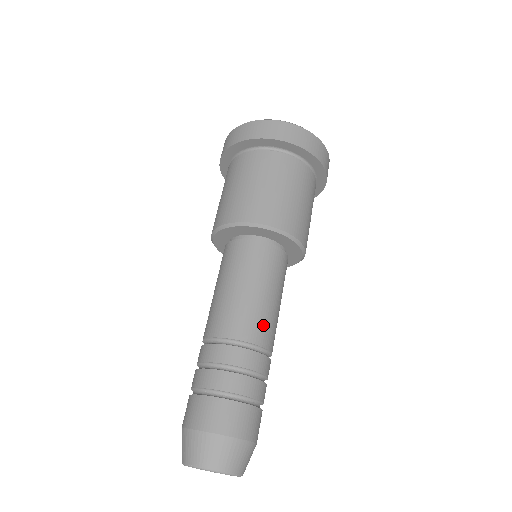
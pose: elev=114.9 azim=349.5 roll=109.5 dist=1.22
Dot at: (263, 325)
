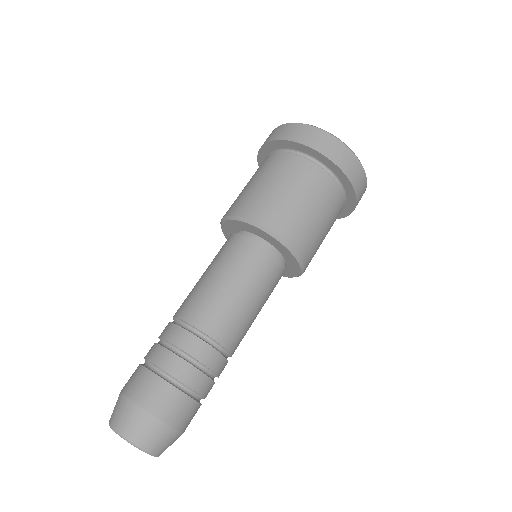
Dot at: (223, 319)
